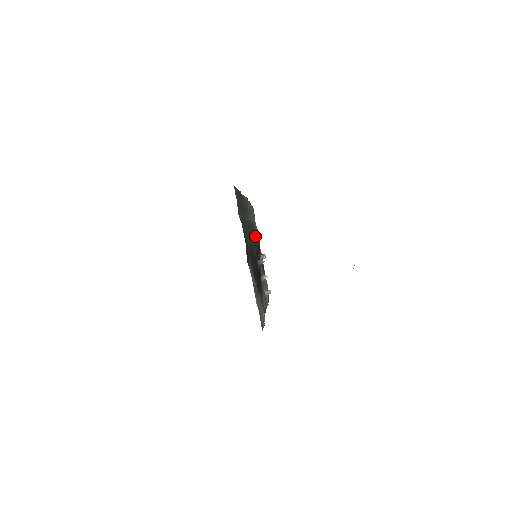
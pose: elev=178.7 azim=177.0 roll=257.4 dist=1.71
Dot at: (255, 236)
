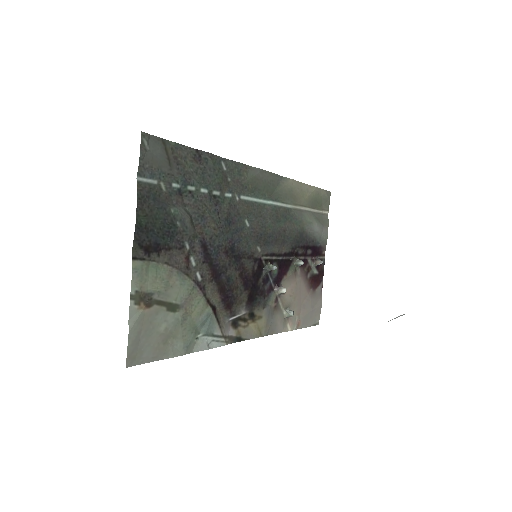
Dot at: (287, 229)
